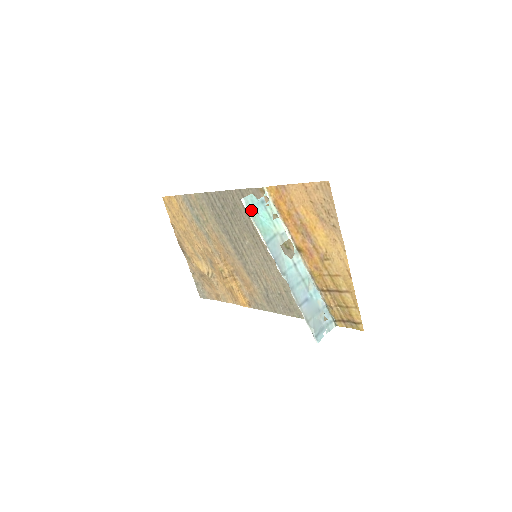
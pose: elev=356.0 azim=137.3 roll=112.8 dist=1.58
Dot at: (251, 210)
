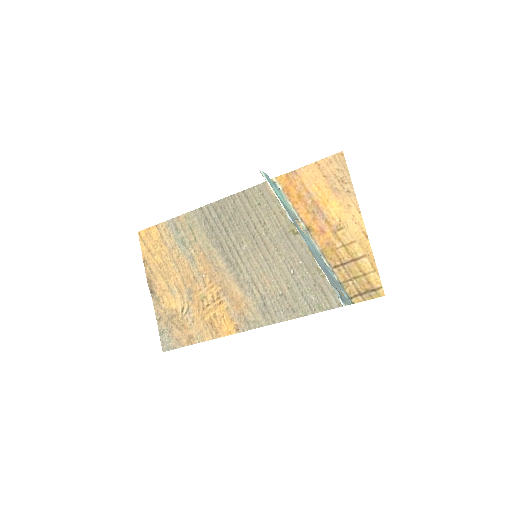
Dot at: (269, 182)
